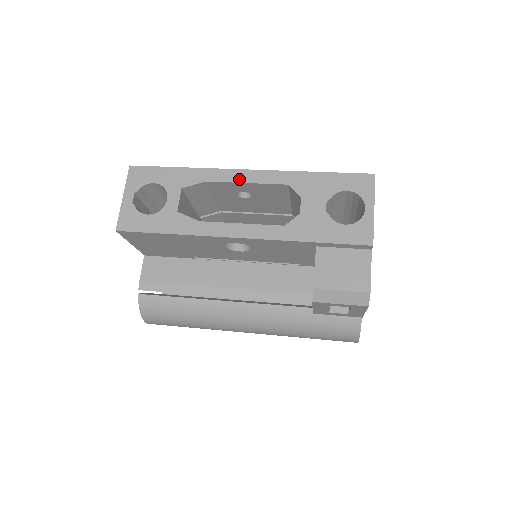
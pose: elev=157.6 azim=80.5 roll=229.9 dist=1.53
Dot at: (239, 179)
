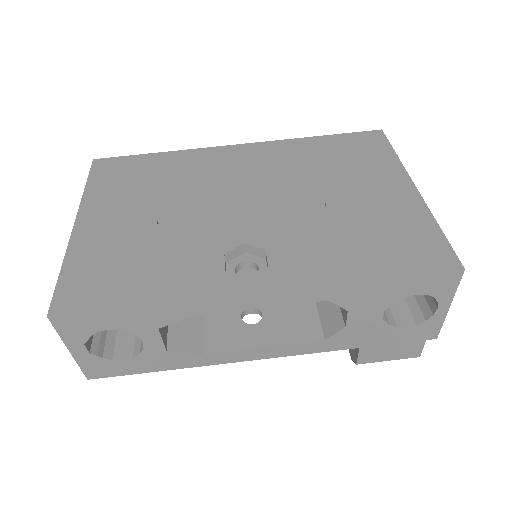
Dot at: (248, 306)
